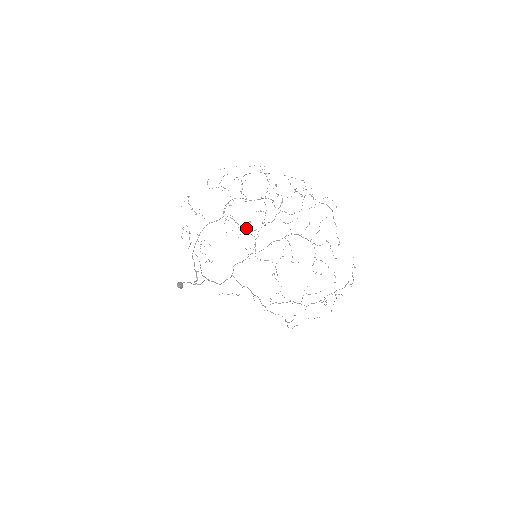
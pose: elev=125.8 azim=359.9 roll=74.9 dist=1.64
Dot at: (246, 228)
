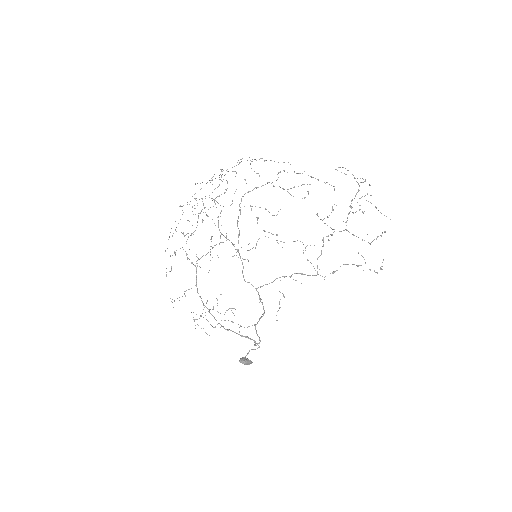
Dot at: occluded
